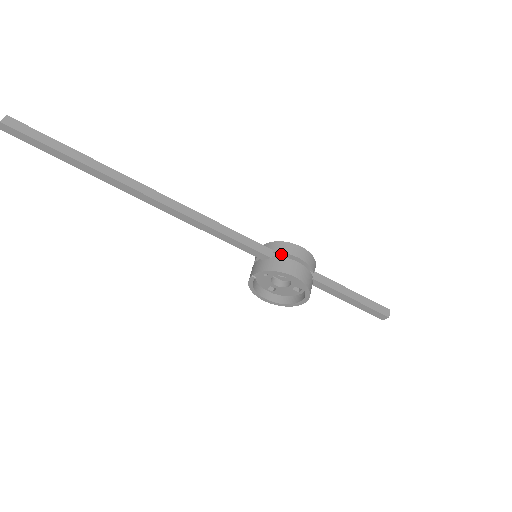
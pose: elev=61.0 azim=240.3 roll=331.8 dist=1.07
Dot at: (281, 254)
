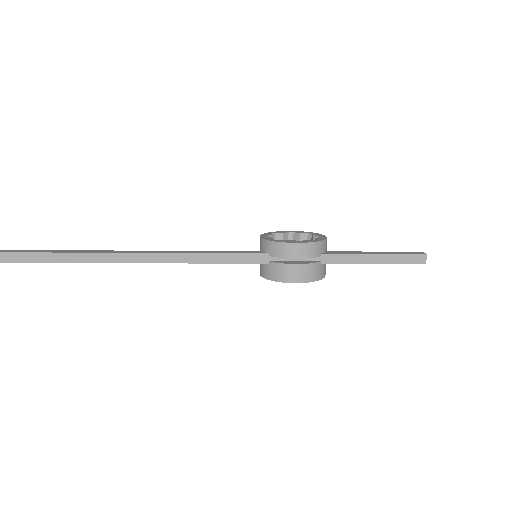
Dot at: (277, 256)
